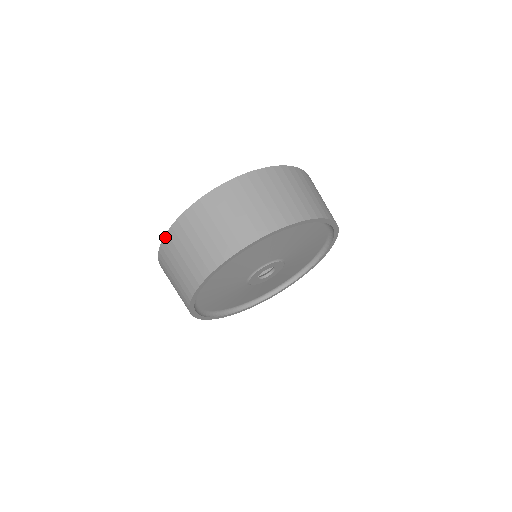
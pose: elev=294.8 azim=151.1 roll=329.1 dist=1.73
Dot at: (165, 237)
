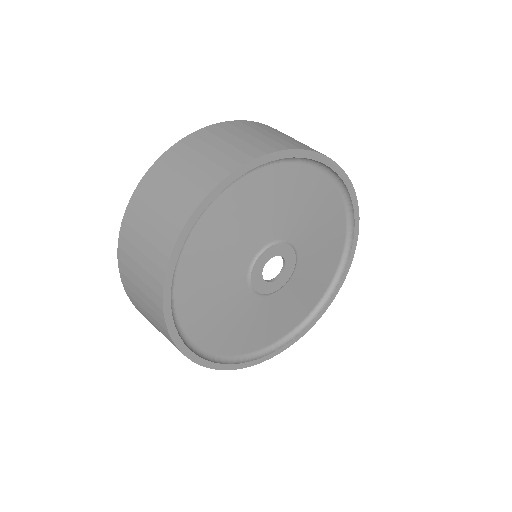
Dot at: occluded
